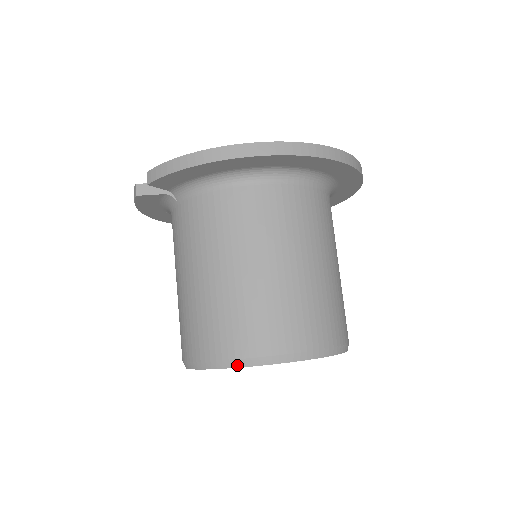
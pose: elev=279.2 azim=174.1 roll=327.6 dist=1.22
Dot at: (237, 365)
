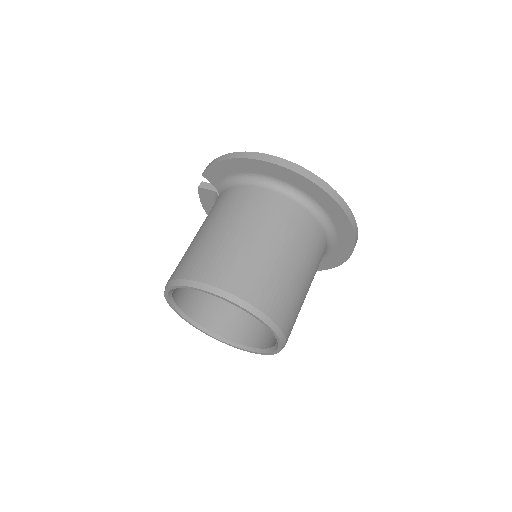
Dot at: (182, 284)
